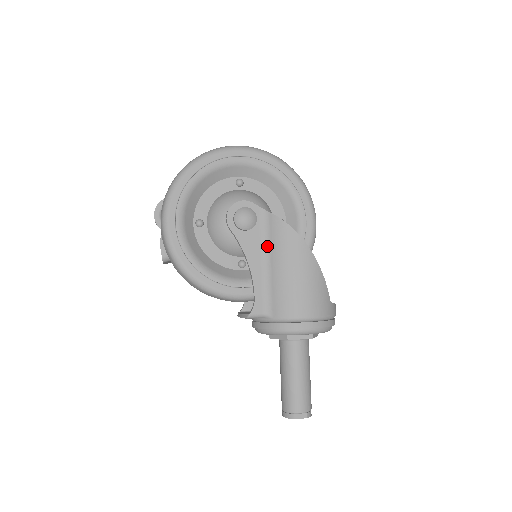
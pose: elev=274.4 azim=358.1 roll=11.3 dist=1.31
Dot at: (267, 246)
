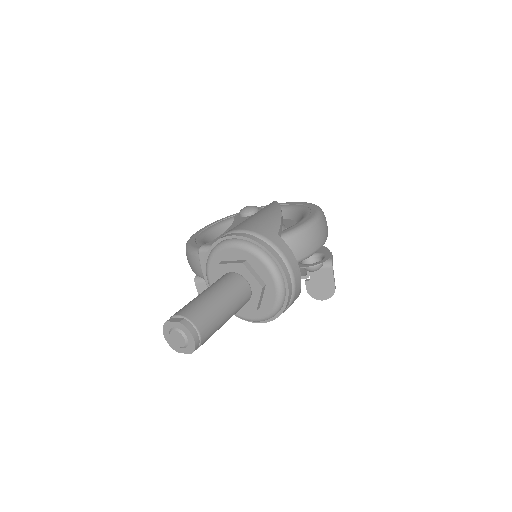
Dot at: occluded
